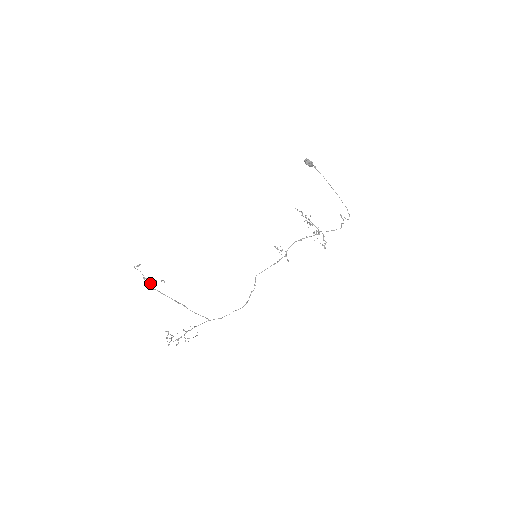
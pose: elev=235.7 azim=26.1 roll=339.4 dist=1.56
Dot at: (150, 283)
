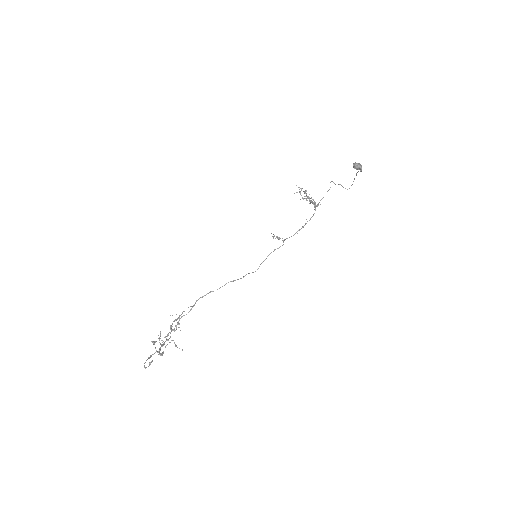
Dot at: occluded
